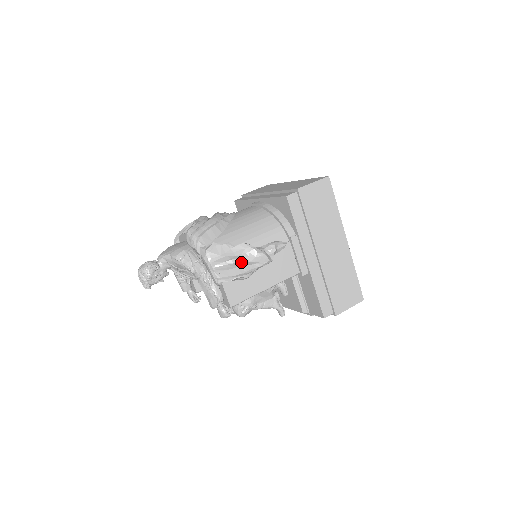
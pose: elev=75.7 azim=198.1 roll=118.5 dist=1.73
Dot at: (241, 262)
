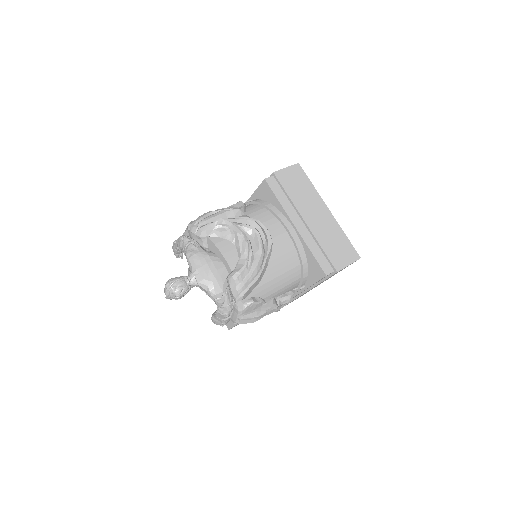
Dot at: (262, 316)
